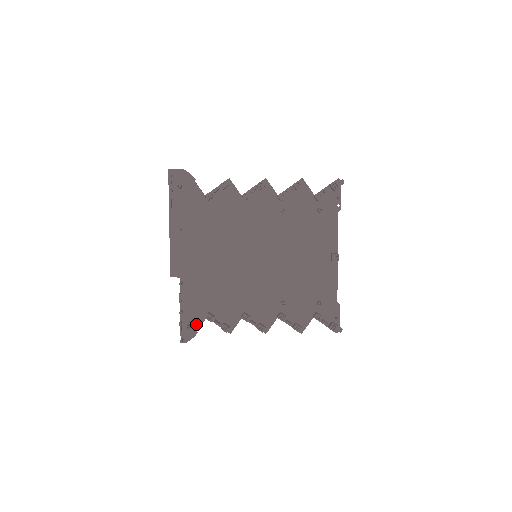
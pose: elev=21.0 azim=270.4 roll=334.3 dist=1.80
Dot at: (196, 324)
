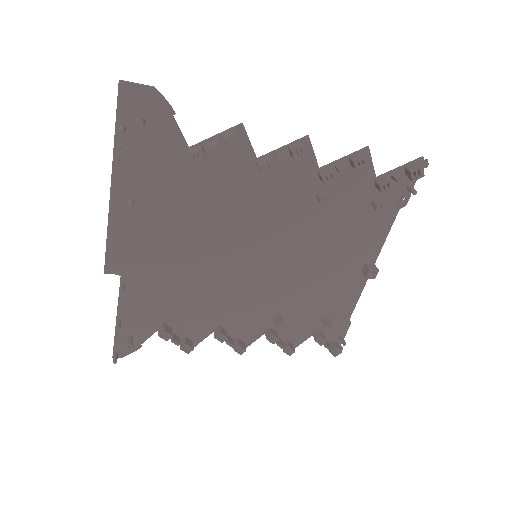
Dot at: (140, 337)
